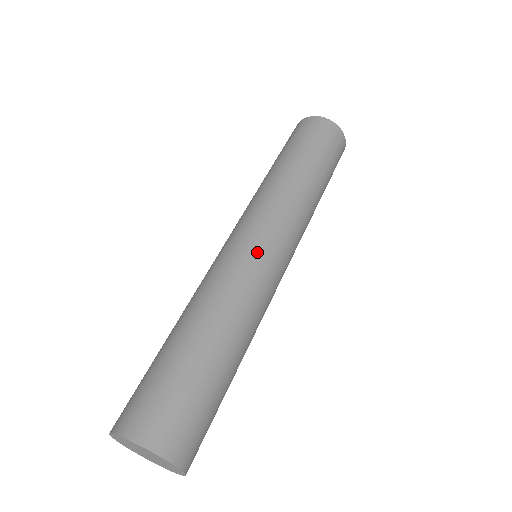
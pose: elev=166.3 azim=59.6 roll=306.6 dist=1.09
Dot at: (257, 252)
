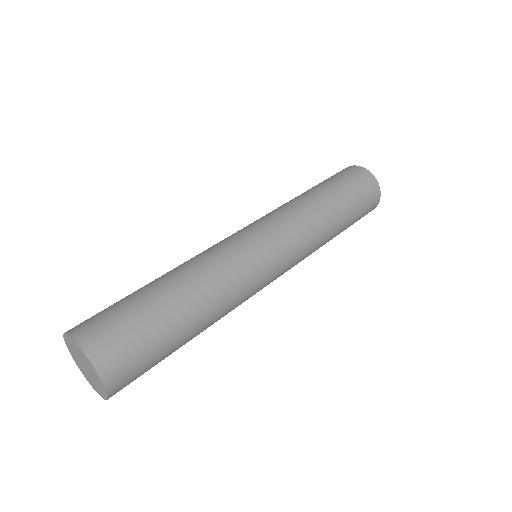
Dot at: (230, 236)
